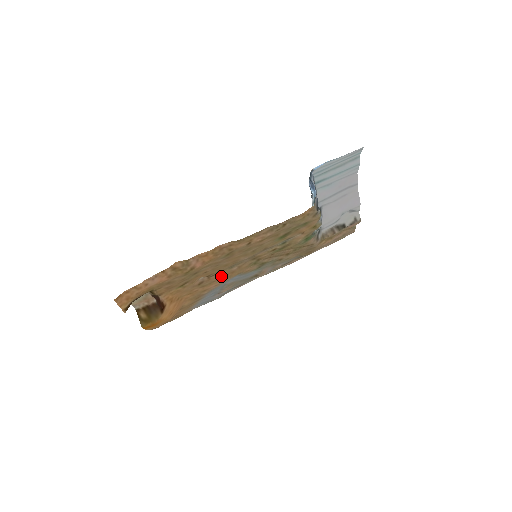
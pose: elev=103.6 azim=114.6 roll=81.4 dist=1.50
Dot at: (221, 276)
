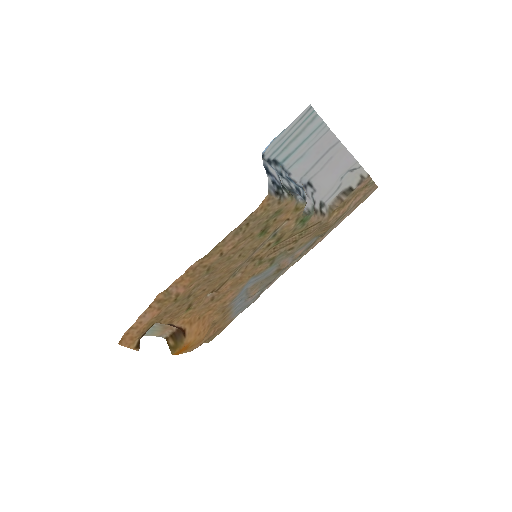
Dot at: (230, 286)
